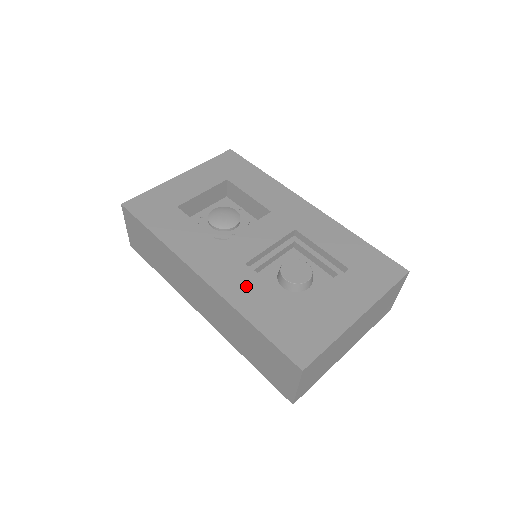
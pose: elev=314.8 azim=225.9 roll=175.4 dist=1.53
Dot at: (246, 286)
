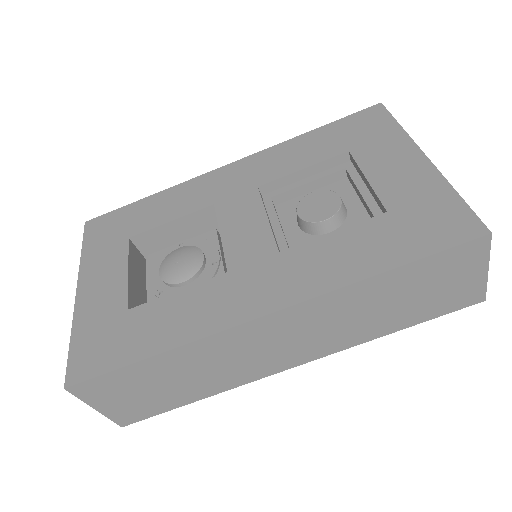
Dot at: (317, 261)
